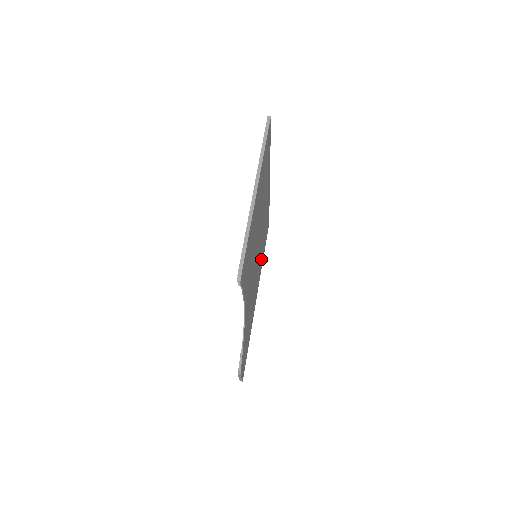
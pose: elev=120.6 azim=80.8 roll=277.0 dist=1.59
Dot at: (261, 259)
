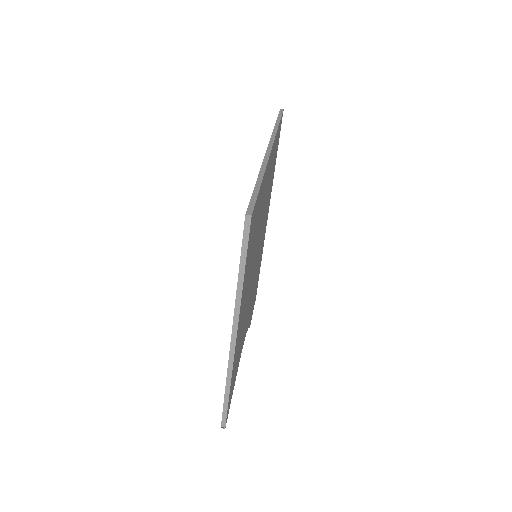
Dot at: (270, 191)
